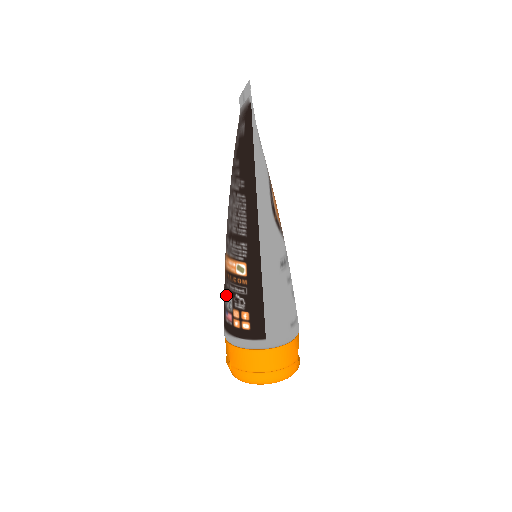
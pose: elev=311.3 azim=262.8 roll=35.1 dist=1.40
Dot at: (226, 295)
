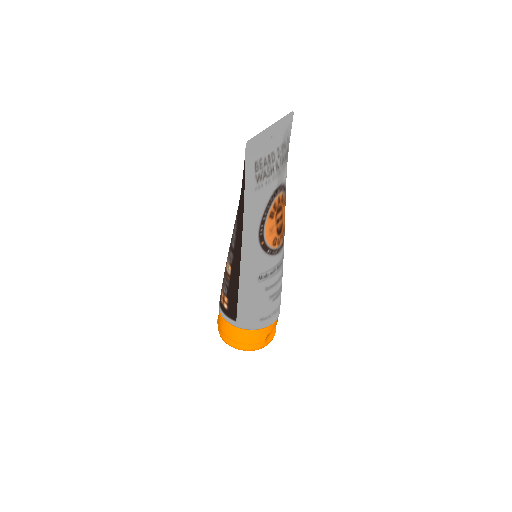
Dot at: occluded
